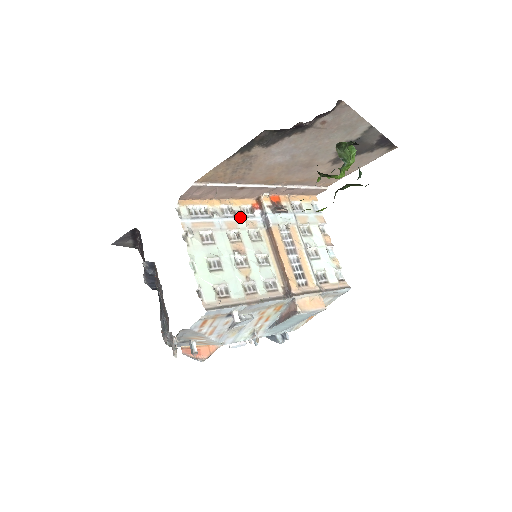
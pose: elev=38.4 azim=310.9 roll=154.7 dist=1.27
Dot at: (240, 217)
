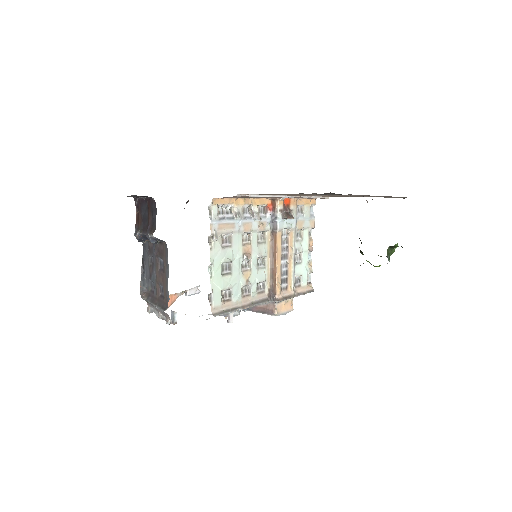
Dot at: (256, 219)
